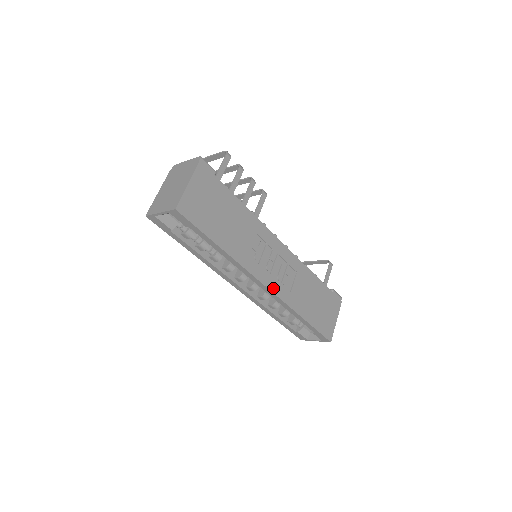
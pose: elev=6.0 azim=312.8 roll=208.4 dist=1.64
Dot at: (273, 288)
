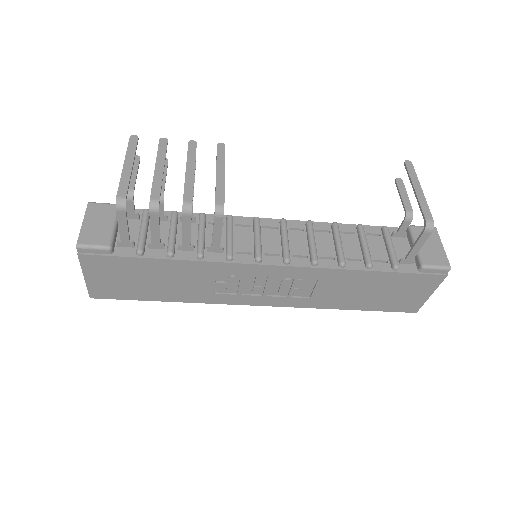
Dot at: (274, 303)
